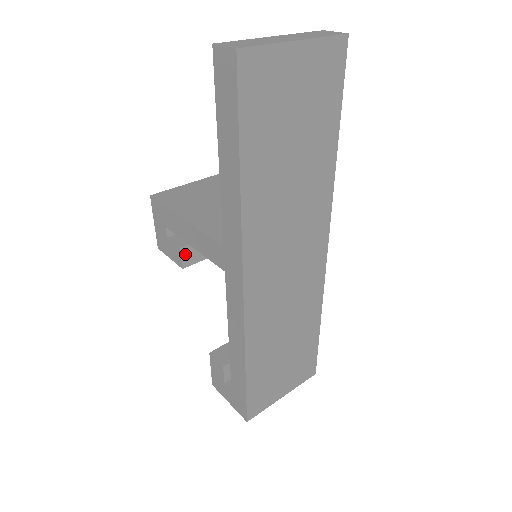
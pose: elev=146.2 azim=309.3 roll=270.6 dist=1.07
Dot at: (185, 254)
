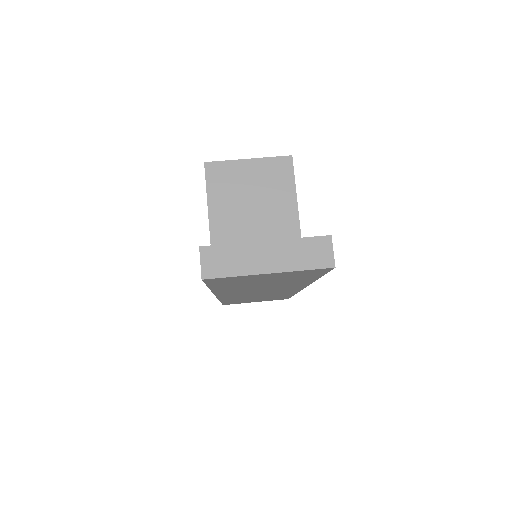
Dot at: occluded
